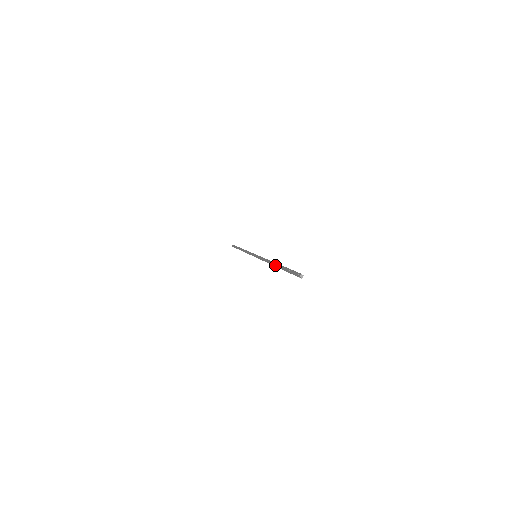
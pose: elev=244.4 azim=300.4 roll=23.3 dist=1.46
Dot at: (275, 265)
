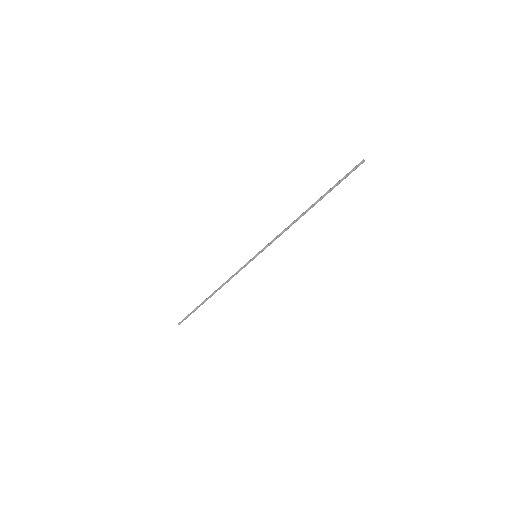
Dot at: (311, 205)
